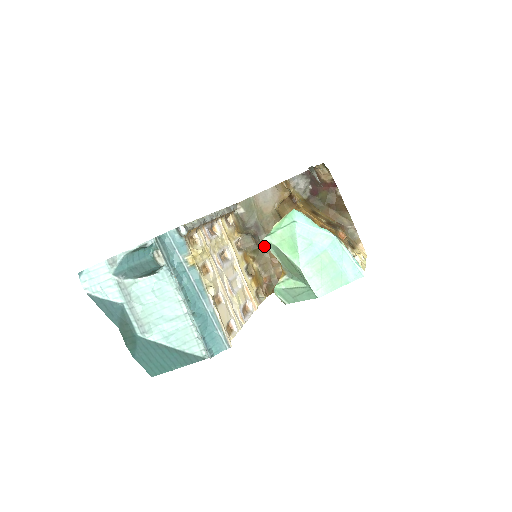
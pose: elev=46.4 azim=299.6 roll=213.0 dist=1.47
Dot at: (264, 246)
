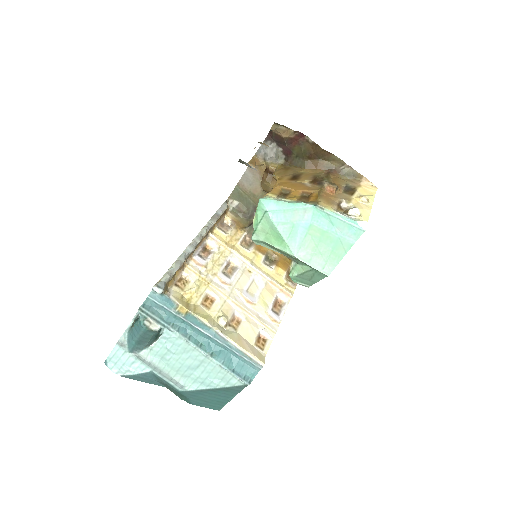
Dot at: occluded
